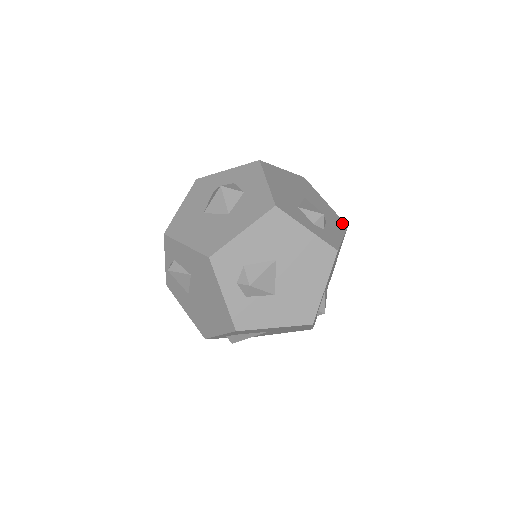
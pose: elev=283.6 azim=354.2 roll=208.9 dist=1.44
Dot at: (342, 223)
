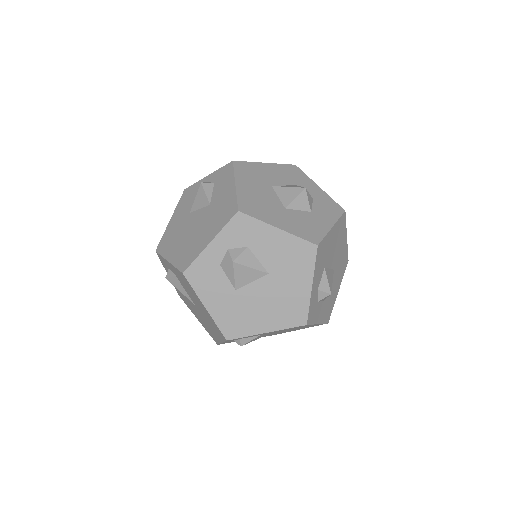
Dot at: (329, 316)
